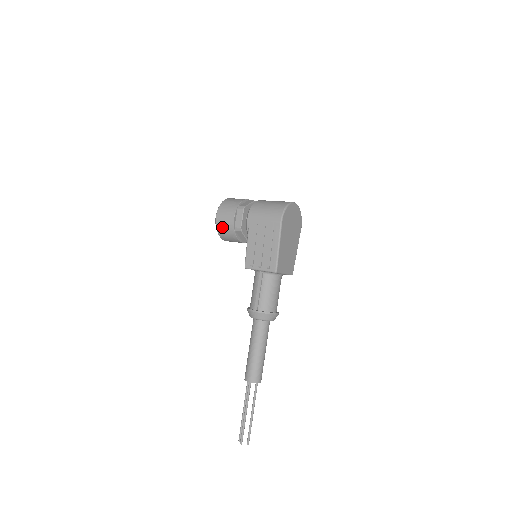
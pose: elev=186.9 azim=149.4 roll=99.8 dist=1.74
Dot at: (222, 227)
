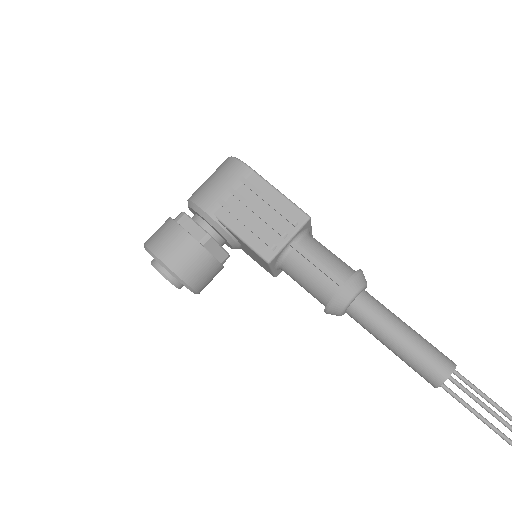
Dot at: (182, 262)
